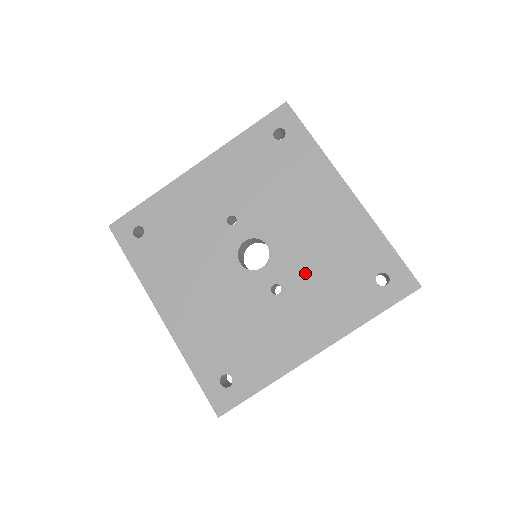
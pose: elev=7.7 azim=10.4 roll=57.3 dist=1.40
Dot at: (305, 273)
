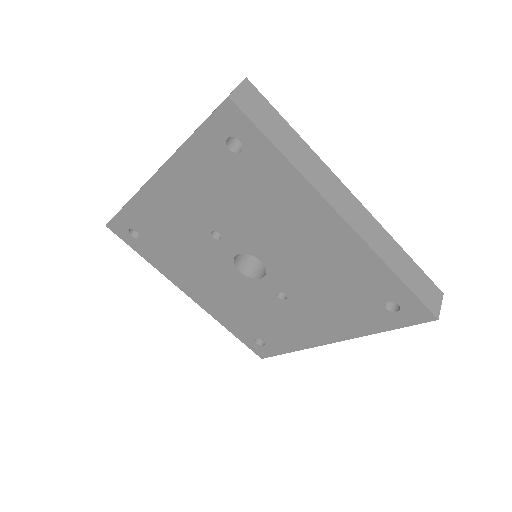
Dot at: (307, 289)
